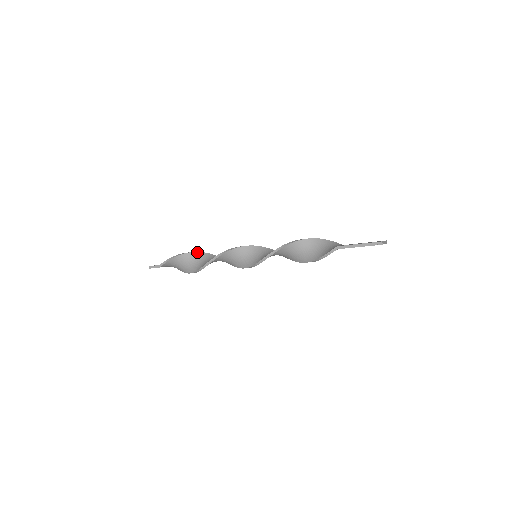
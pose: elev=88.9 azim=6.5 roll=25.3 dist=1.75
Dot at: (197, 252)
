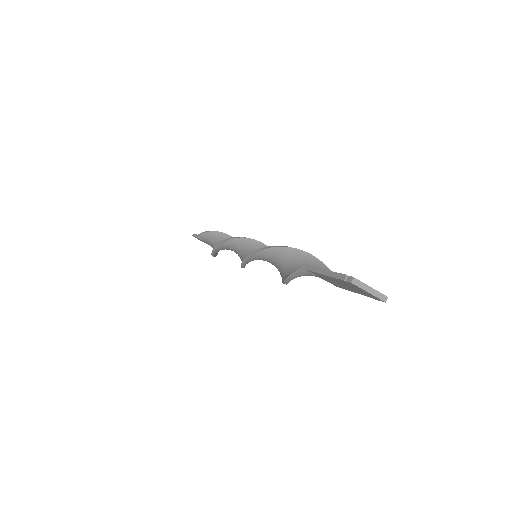
Dot at: (230, 236)
